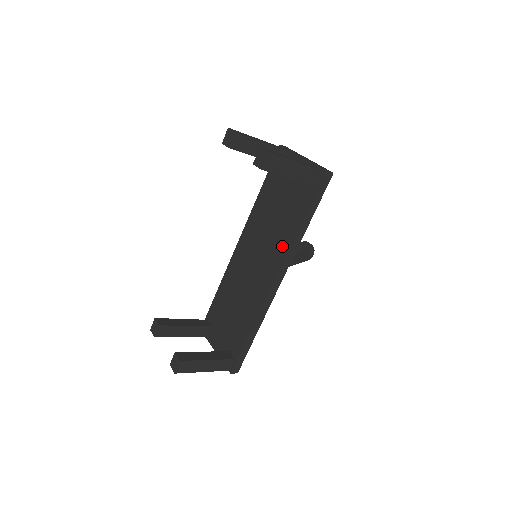
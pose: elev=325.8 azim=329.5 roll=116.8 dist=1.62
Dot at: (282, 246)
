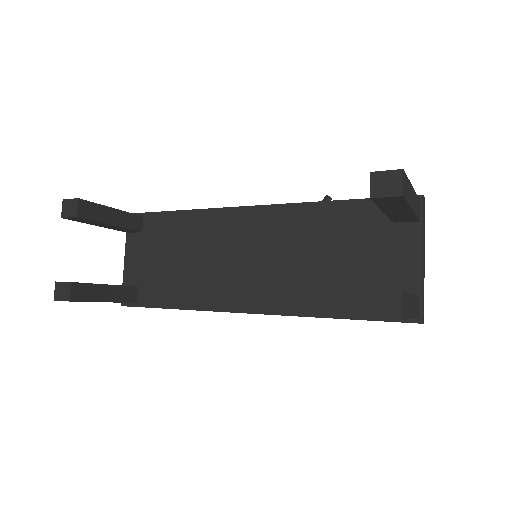
Dot at: (291, 300)
